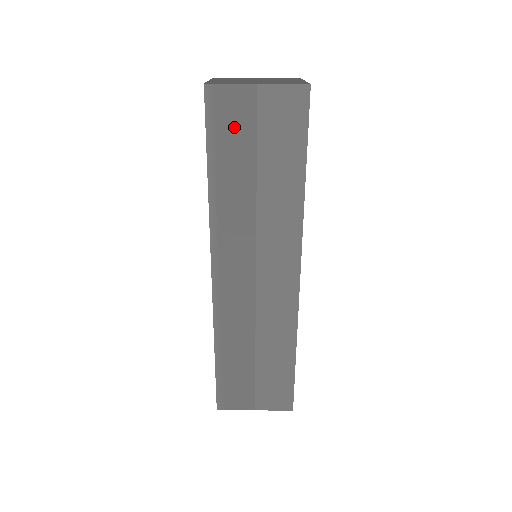
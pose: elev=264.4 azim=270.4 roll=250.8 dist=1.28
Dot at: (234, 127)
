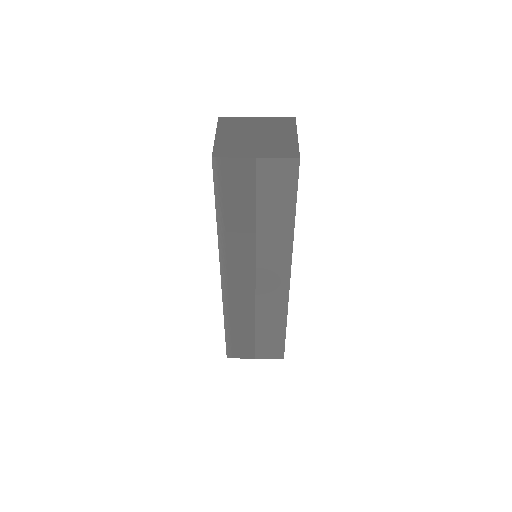
Dot at: (237, 186)
